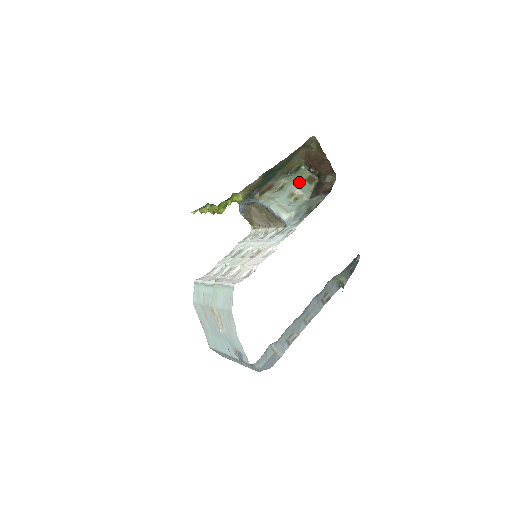
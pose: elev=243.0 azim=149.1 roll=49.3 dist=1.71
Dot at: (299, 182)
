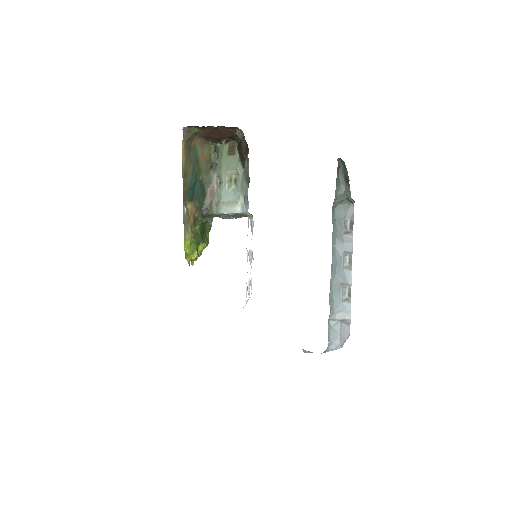
Dot at: (225, 163)
